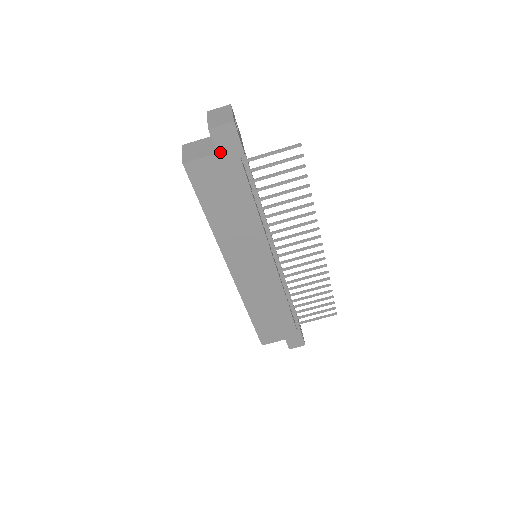
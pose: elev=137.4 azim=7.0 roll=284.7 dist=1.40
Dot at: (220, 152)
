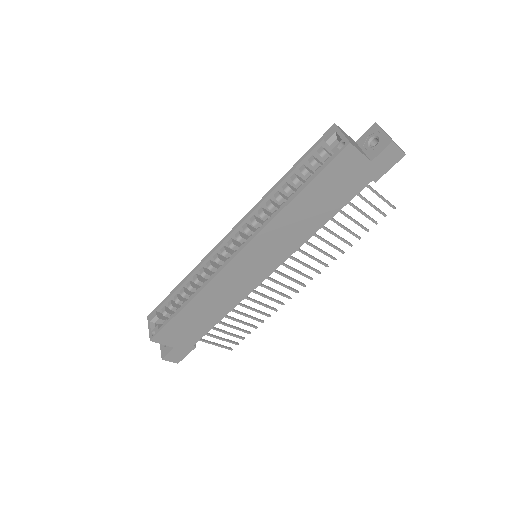
Dot at: (373, 163)
